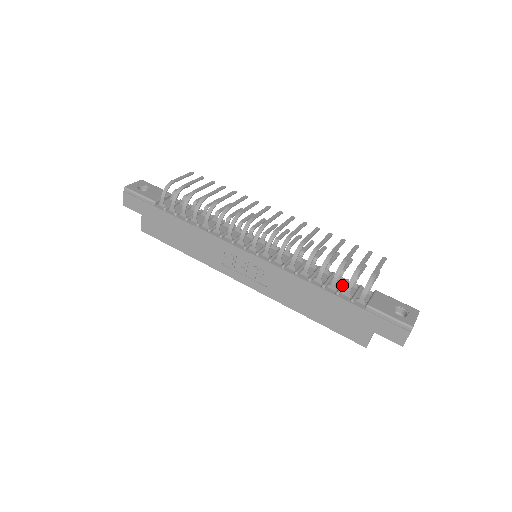
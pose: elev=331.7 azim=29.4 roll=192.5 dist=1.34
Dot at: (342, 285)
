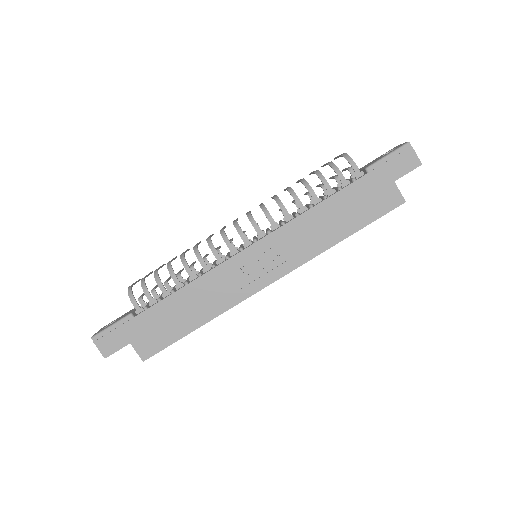
Dot at: (335, 188)
